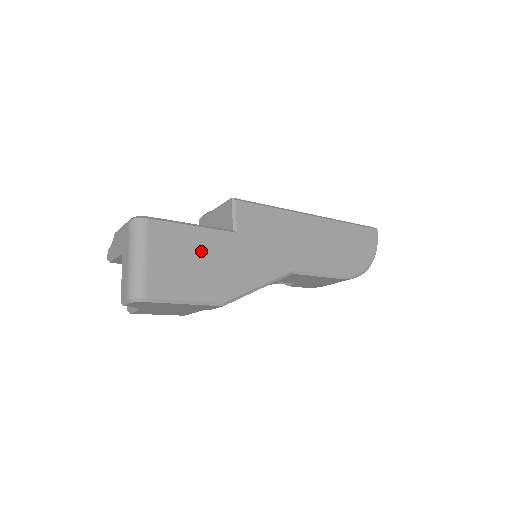
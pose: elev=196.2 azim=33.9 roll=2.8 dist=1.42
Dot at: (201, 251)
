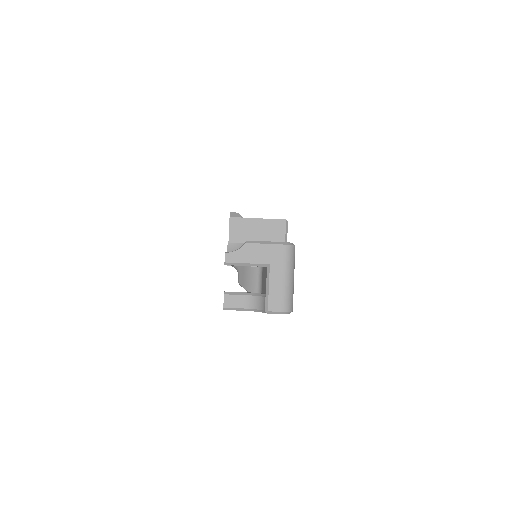
Dot at: occluded
